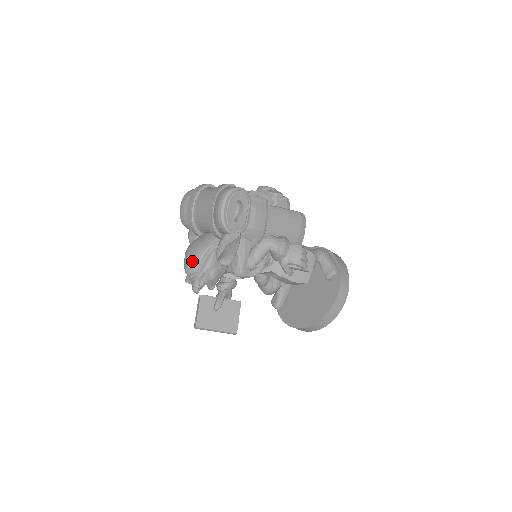
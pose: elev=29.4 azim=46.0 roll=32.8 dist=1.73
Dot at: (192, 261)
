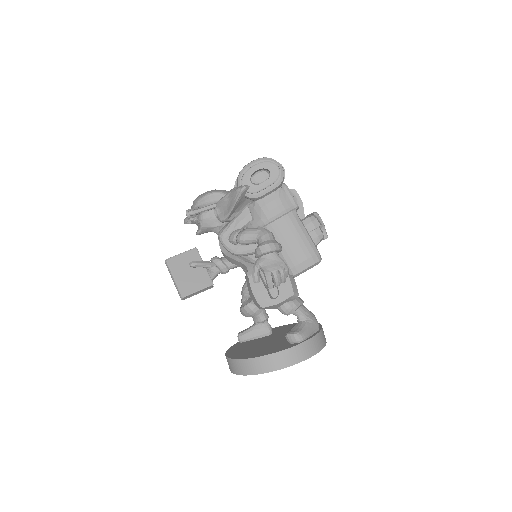
Dot at: (204, 193)
